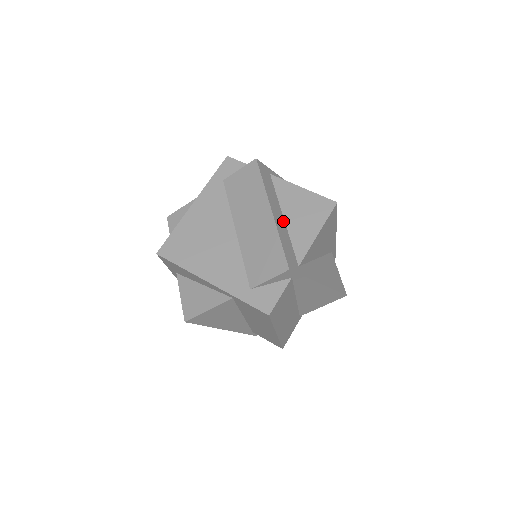
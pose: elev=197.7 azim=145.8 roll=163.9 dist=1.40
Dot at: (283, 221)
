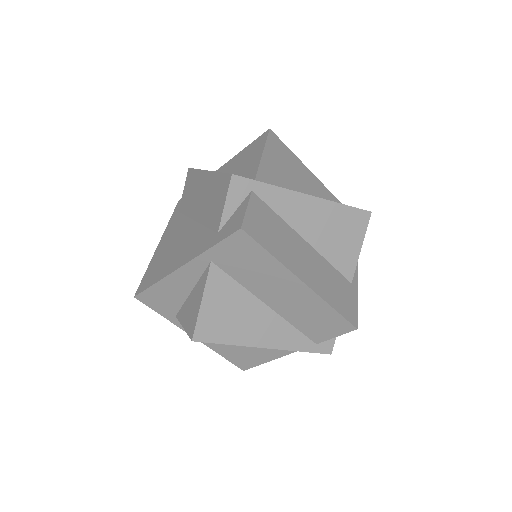
Dot at: occluded
